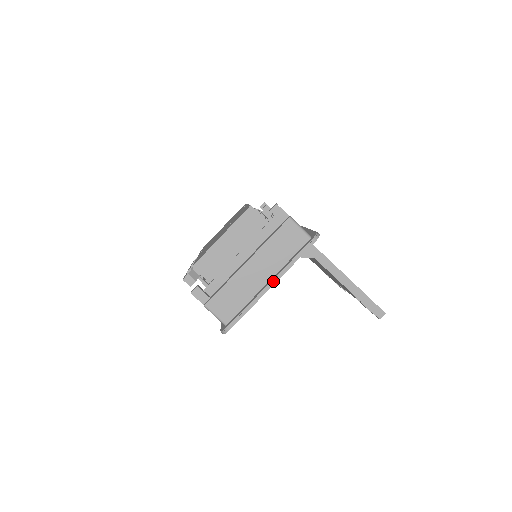
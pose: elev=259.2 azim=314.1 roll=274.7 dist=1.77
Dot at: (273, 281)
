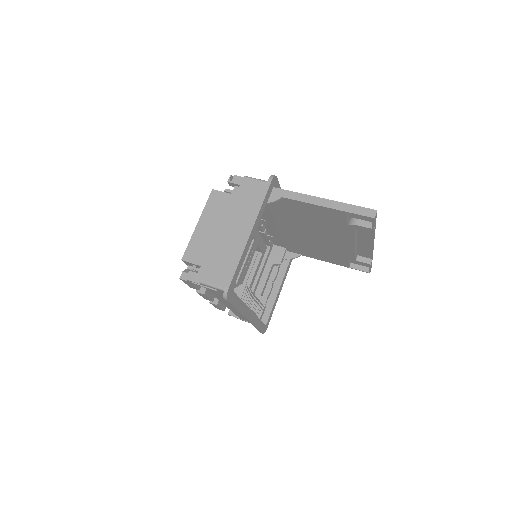
Dot at: (250, 227)
